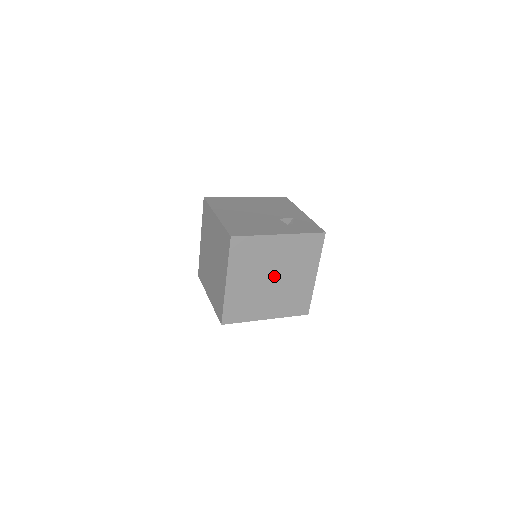
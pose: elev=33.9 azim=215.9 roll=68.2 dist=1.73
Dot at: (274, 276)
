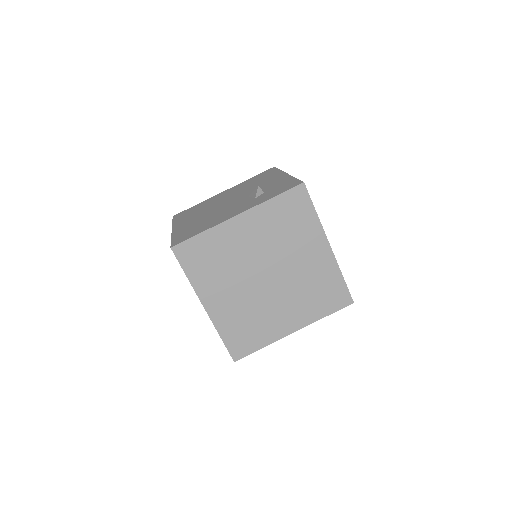
Dot at: (266, 272)
